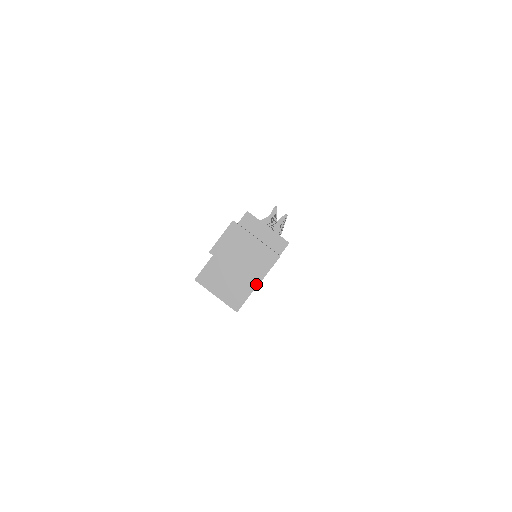
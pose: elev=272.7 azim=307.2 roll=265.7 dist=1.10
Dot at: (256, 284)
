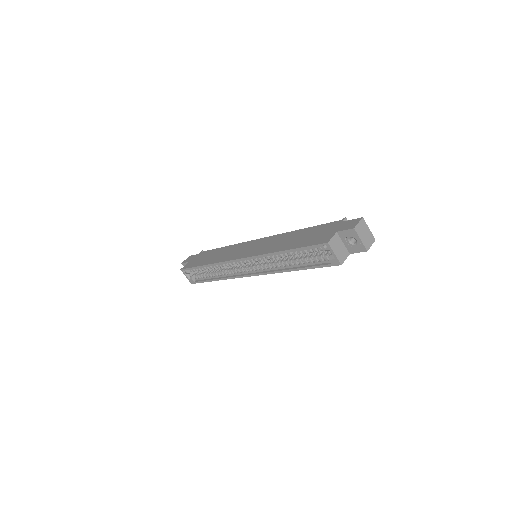
Dot at: (368, 249)
